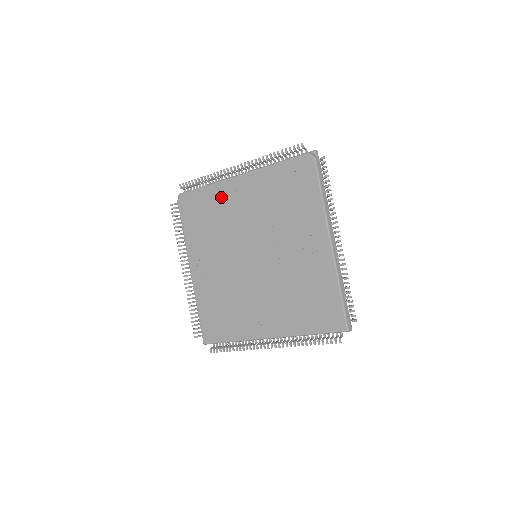
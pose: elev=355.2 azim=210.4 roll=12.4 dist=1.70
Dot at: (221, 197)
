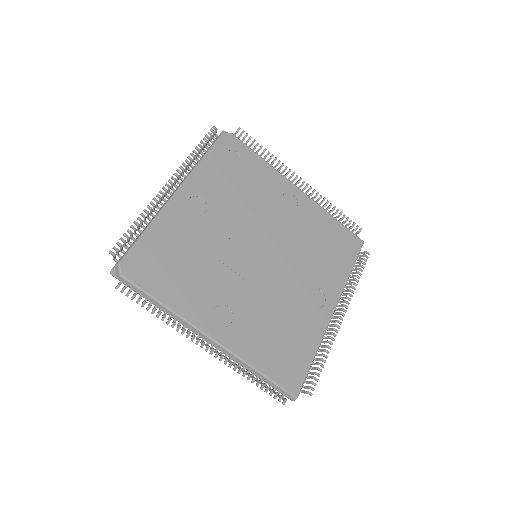
Dot at: (177, 225)
